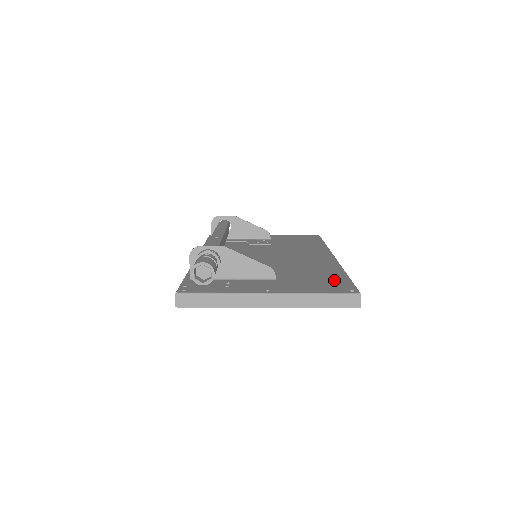
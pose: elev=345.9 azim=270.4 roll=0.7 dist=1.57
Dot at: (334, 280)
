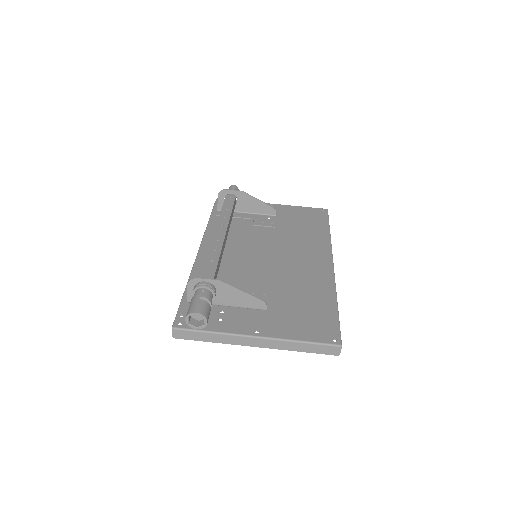
Dot at: (322, 316)
